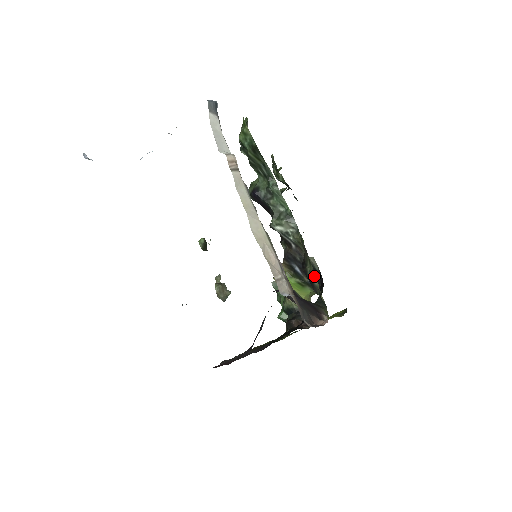
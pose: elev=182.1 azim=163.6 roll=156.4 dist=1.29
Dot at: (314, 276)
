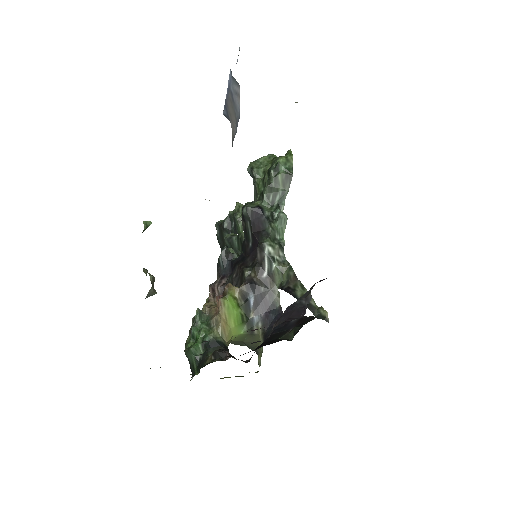
Dot at: occluded
